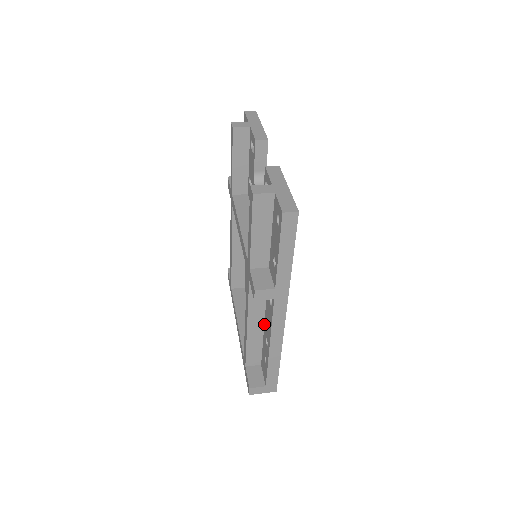
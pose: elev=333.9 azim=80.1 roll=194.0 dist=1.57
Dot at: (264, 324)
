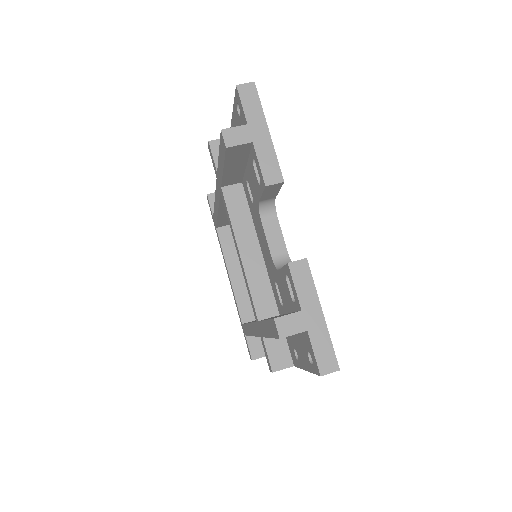
Dot at: occluded
